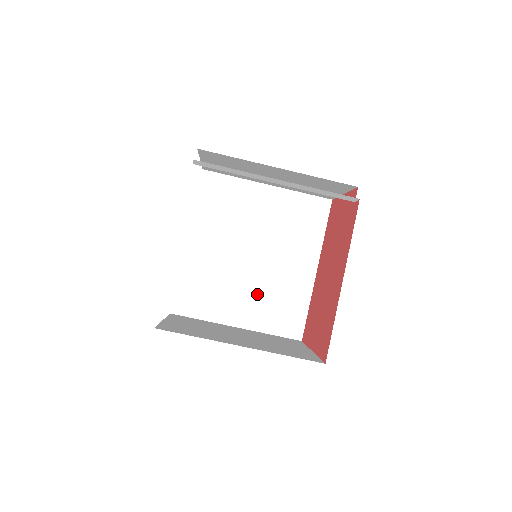
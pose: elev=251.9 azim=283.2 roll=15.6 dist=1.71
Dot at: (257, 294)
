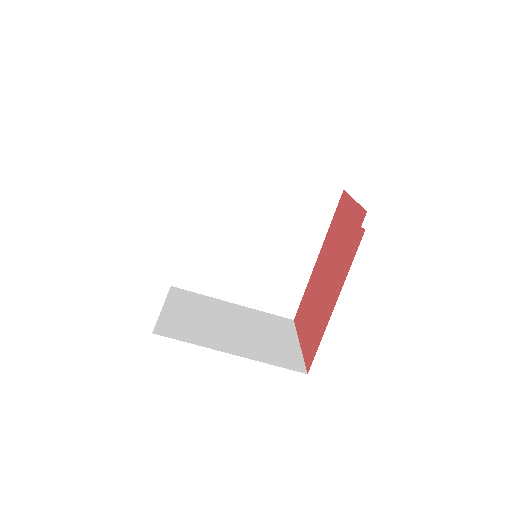
Dot at: (256, 275)
